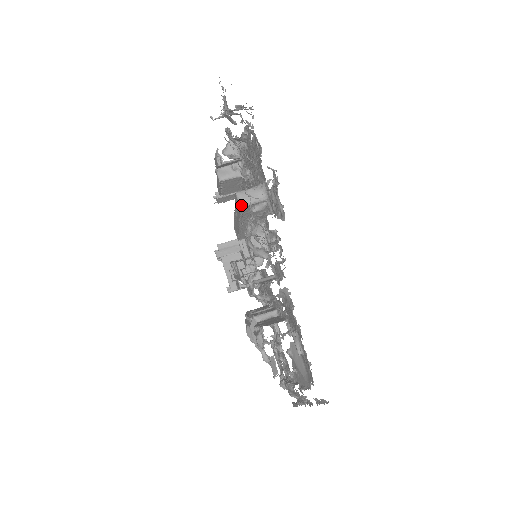
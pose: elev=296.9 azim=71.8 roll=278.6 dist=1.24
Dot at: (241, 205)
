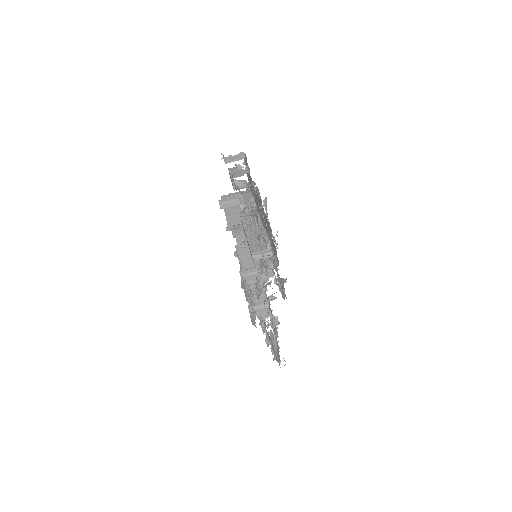
Dot at: occluded
